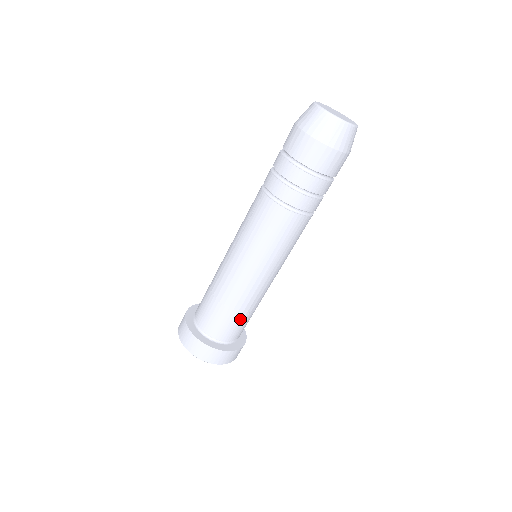
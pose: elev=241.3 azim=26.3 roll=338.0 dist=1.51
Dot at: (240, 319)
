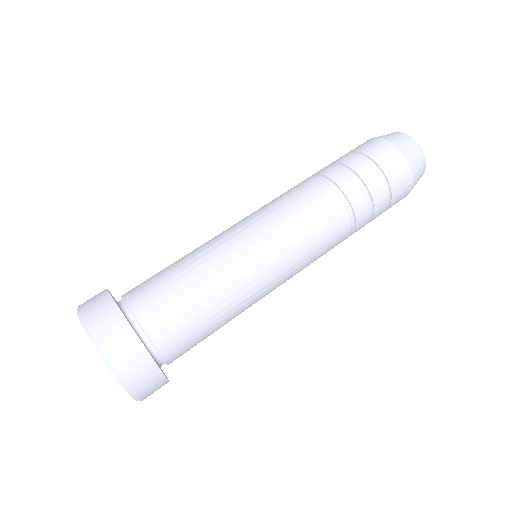
Dot at: (173, 279)
